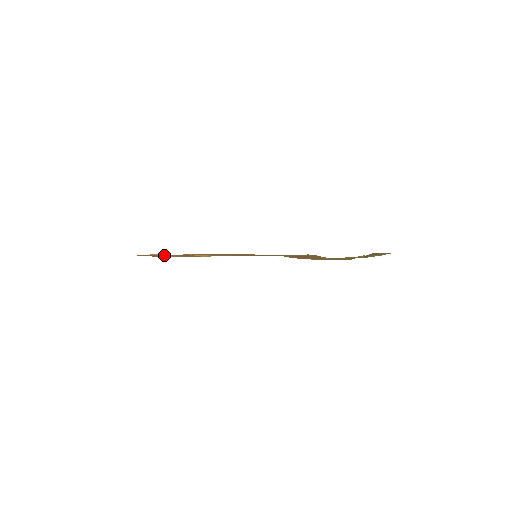
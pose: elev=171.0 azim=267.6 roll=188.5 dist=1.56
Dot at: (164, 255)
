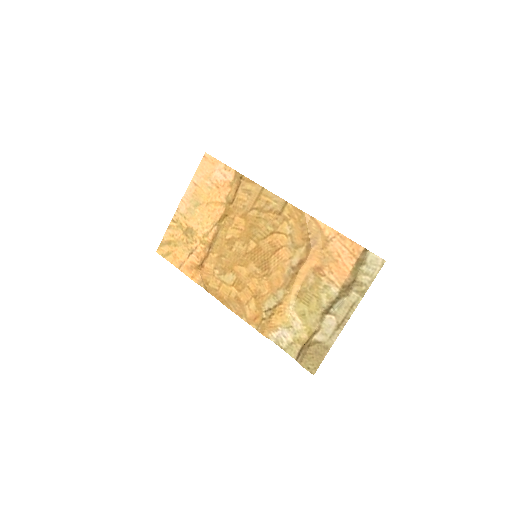
Dot at: (185, 263)
